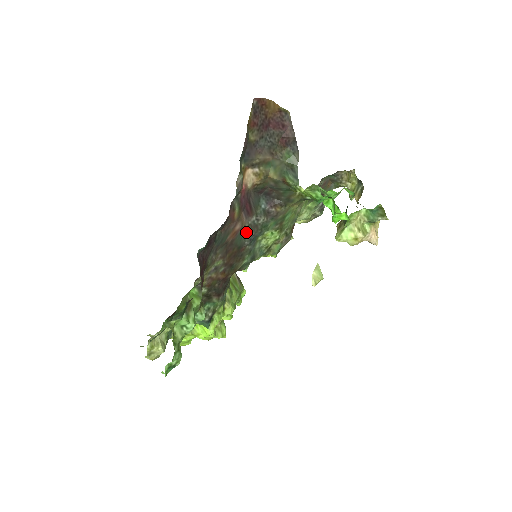
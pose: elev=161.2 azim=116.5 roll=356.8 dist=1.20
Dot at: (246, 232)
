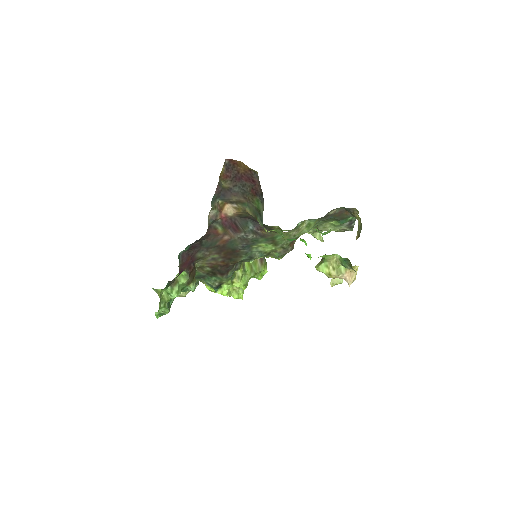
Dot at: (237, 241)
